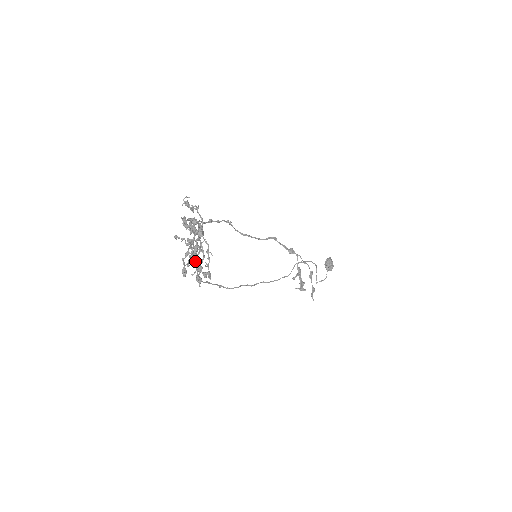
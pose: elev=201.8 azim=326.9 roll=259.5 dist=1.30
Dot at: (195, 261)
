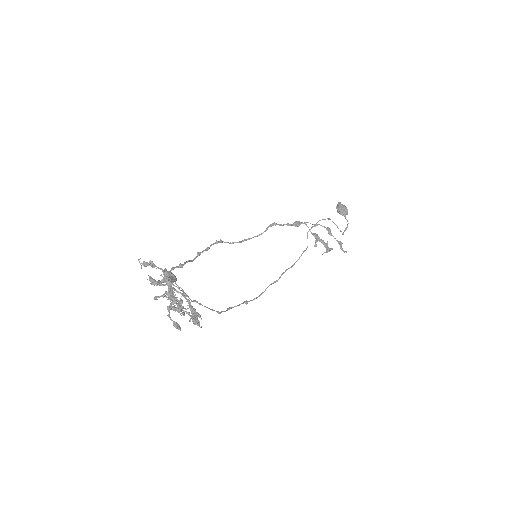
Dot at: occluded
